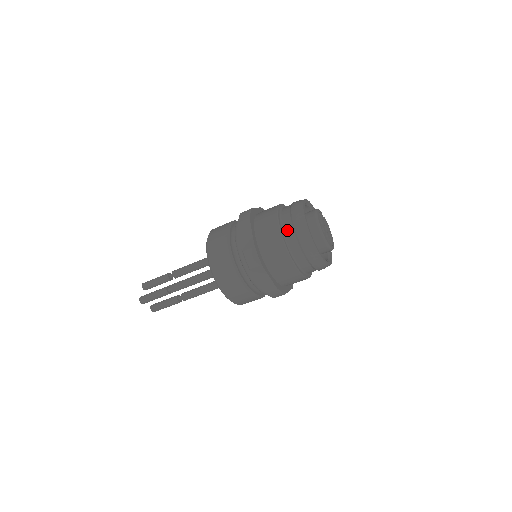
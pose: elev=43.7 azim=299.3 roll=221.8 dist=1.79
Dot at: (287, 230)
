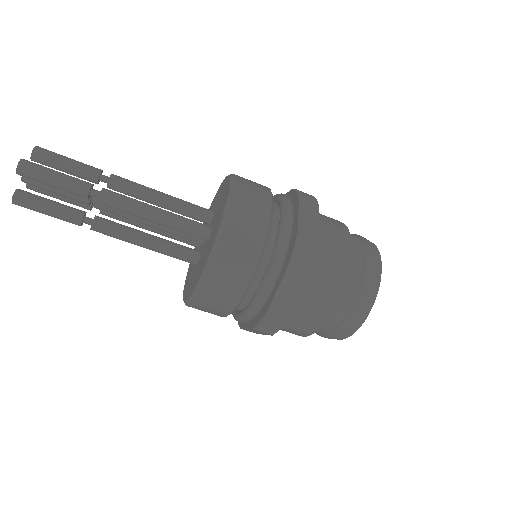
Dot at: (355, 256)
